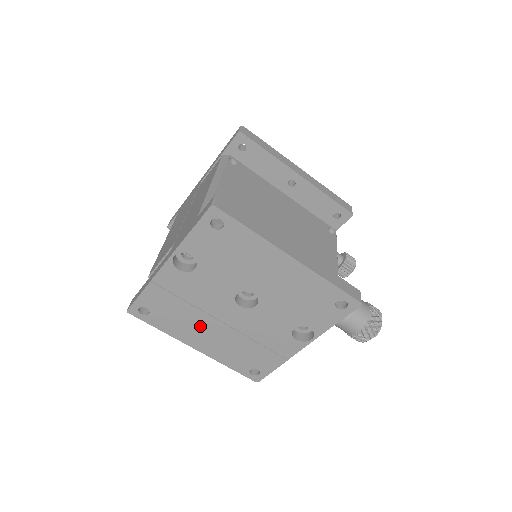
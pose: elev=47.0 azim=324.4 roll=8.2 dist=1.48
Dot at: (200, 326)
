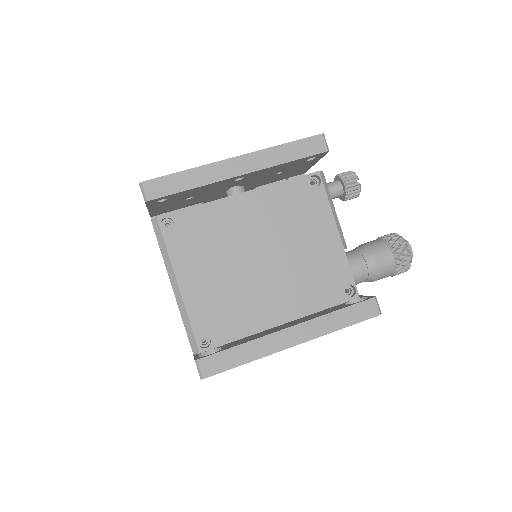
Dot at: occluded
